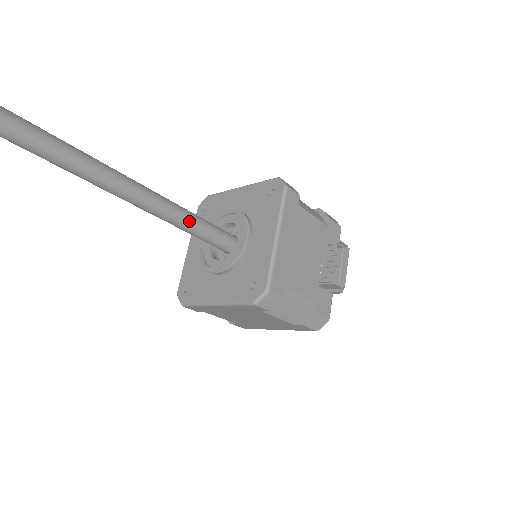
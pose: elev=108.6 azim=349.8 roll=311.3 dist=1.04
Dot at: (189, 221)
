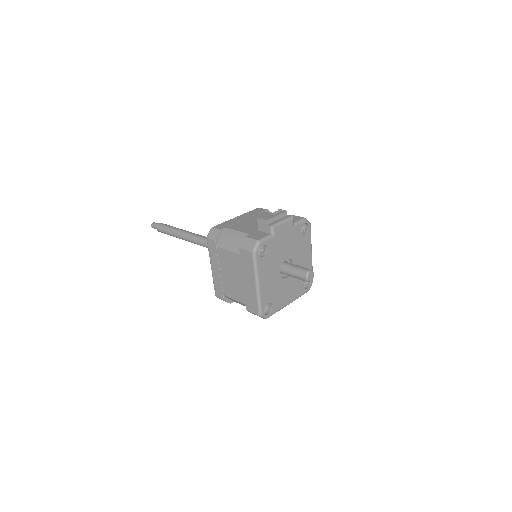
Dot at: occluded
